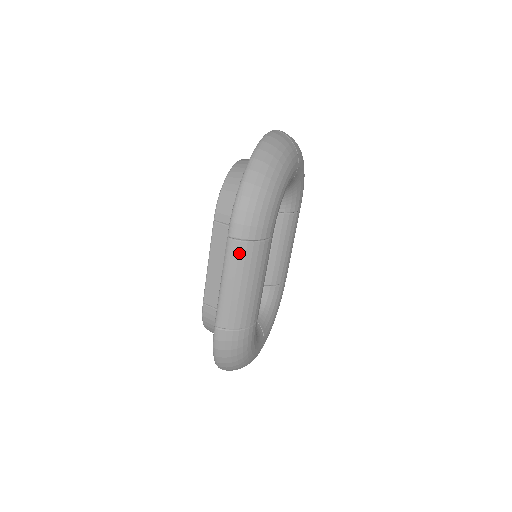
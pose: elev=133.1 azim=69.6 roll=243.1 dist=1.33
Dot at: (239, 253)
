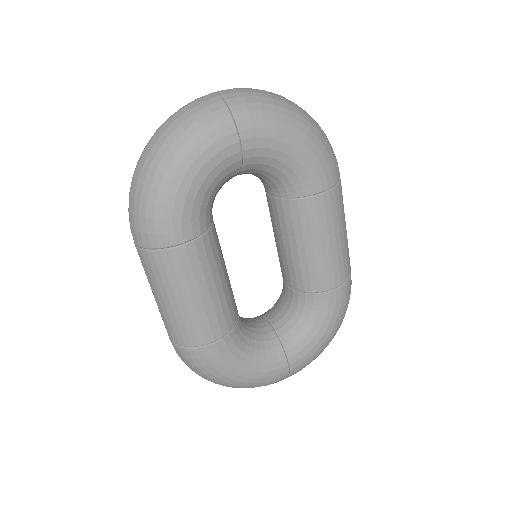
Dot at: (145, 262)
